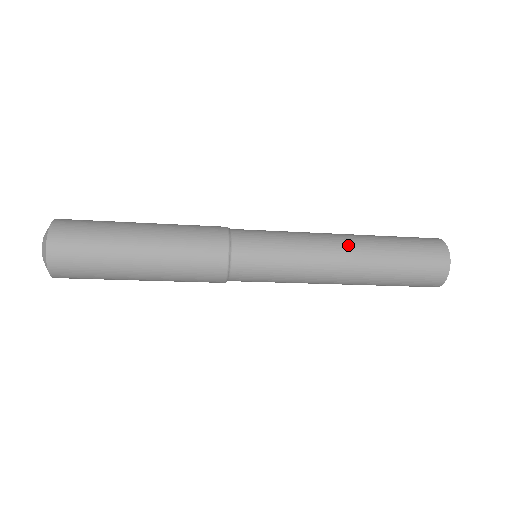
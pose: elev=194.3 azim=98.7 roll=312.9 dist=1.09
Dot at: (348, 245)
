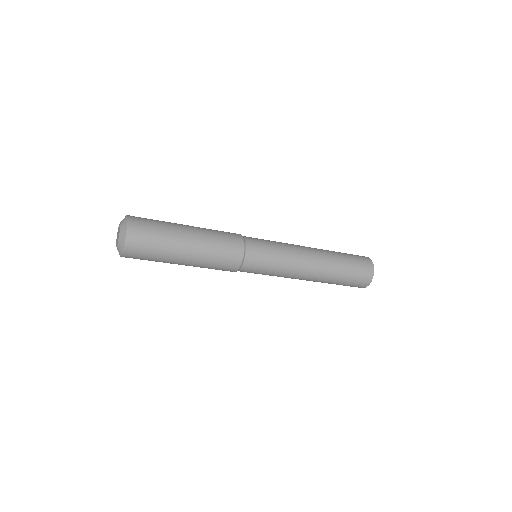
Dot at: (316, 267)
